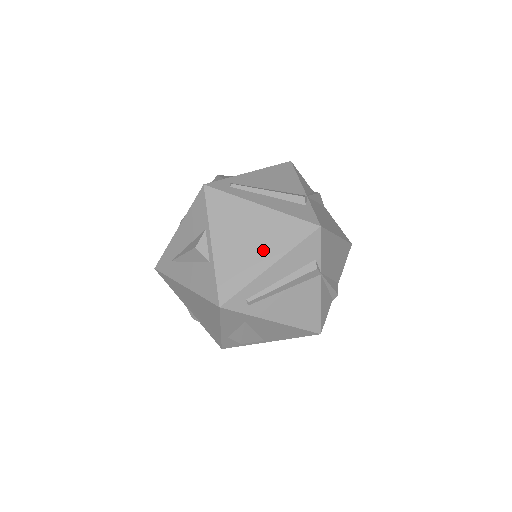
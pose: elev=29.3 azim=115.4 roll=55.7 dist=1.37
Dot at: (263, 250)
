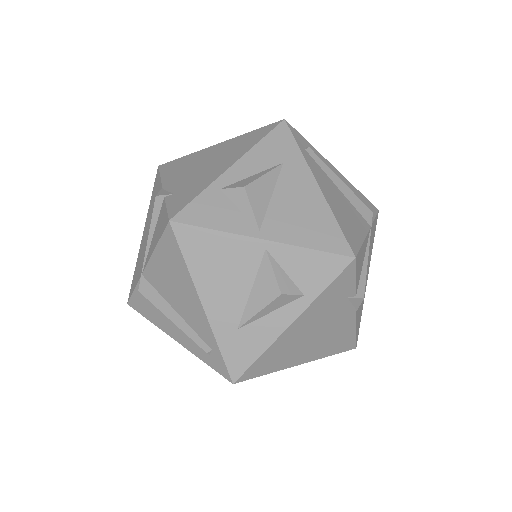
Dot at: occluded
